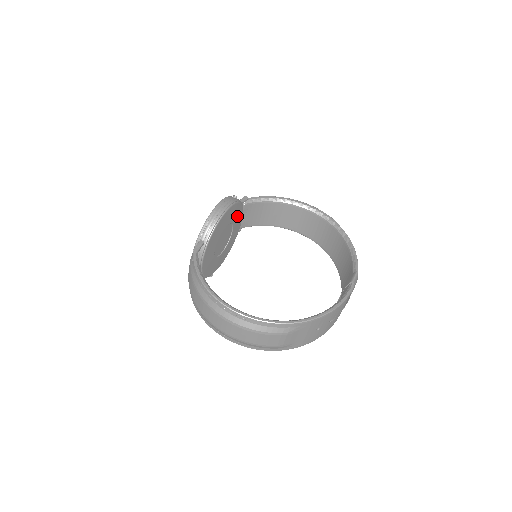
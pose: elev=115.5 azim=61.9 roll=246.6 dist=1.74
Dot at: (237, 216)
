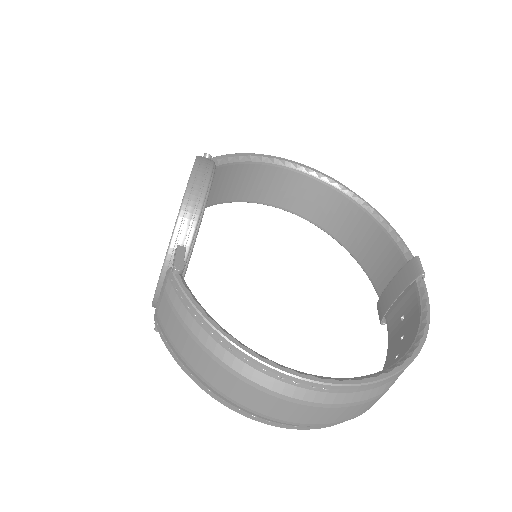
Dot at: occluded
